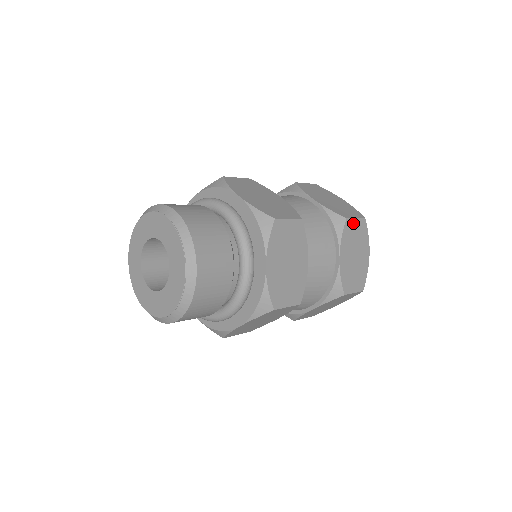
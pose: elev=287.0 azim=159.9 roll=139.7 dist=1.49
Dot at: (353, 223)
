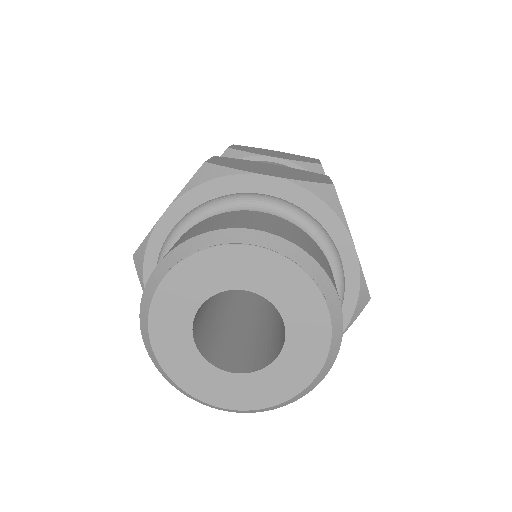
Dot at: occluded
